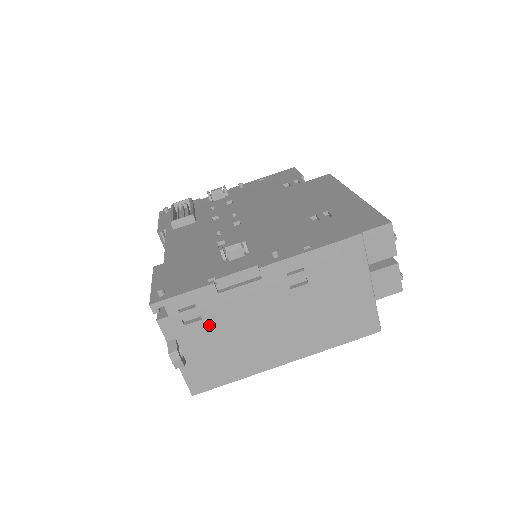
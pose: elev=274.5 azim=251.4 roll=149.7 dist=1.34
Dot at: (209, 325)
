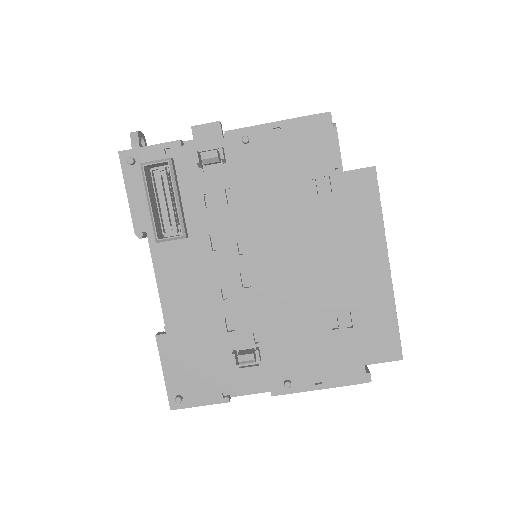
Dot at: occluded
